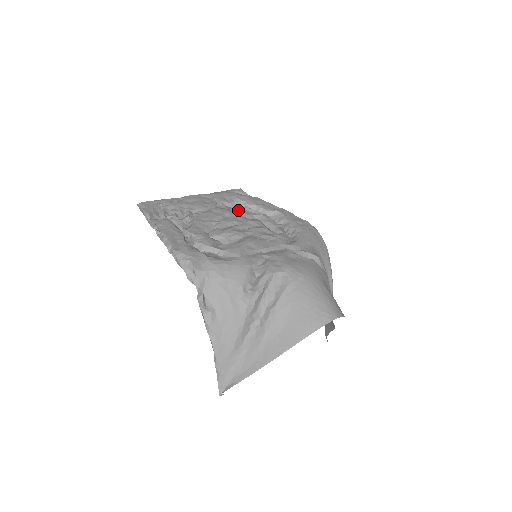
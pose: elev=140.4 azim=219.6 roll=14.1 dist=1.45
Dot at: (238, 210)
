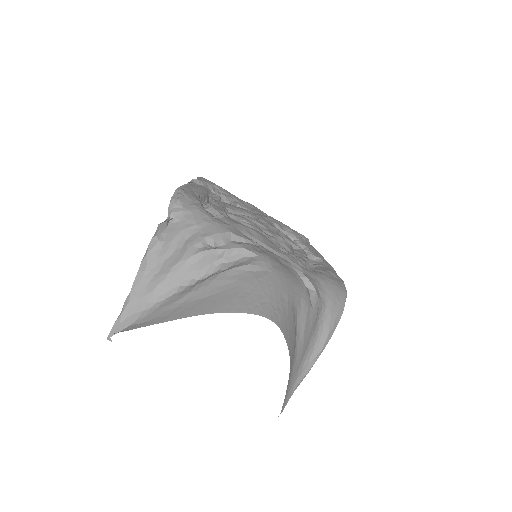
Dot at: occluded
